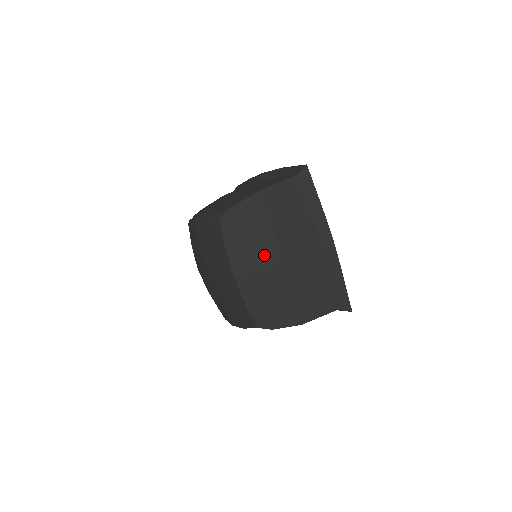
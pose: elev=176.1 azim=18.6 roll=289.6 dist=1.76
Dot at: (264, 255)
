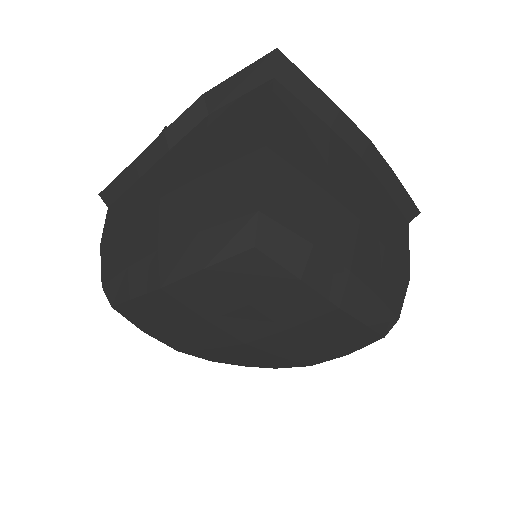
Dot at: (342, 237)
